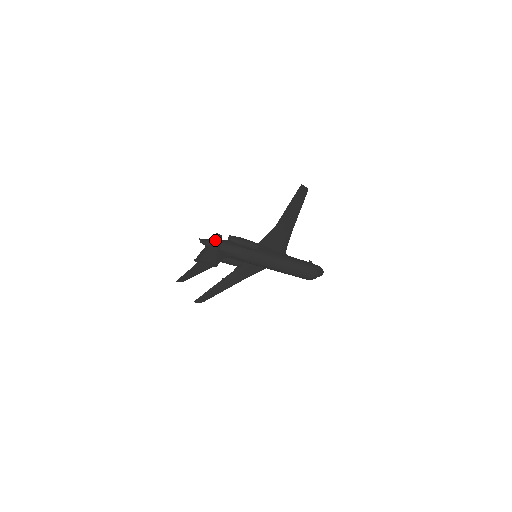
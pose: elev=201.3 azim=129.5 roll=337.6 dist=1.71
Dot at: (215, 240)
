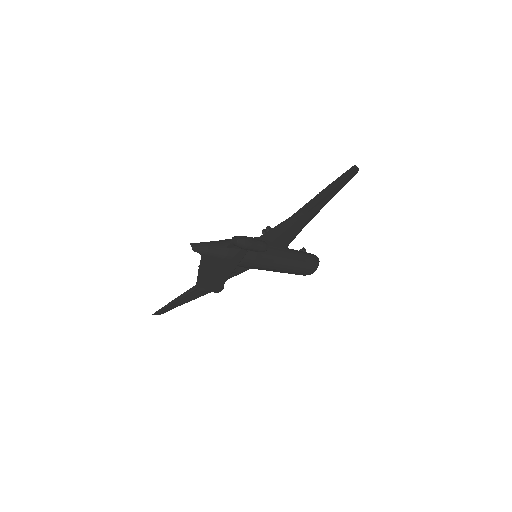
Dot at: (235, 258)
